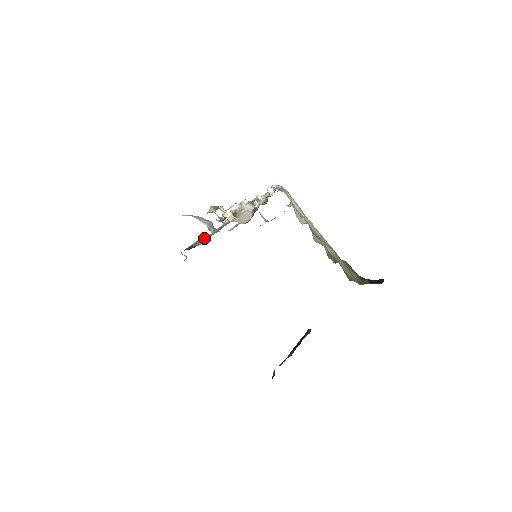
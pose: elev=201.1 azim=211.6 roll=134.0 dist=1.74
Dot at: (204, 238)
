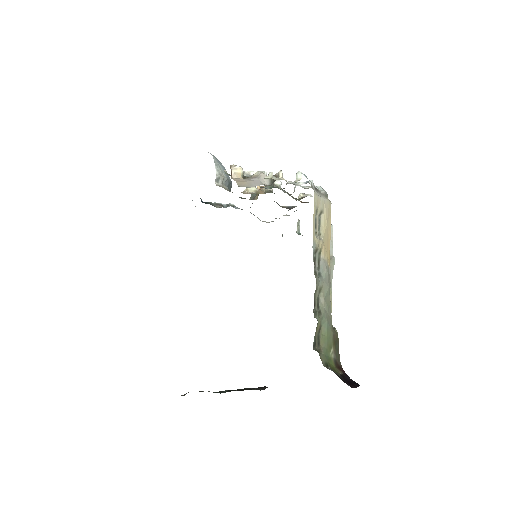
Dot at: (229, 205)
